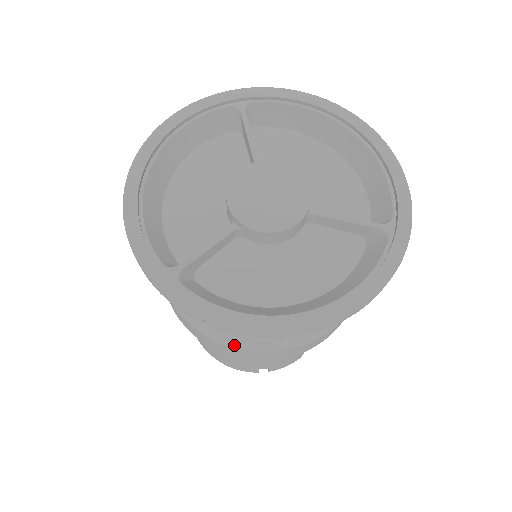
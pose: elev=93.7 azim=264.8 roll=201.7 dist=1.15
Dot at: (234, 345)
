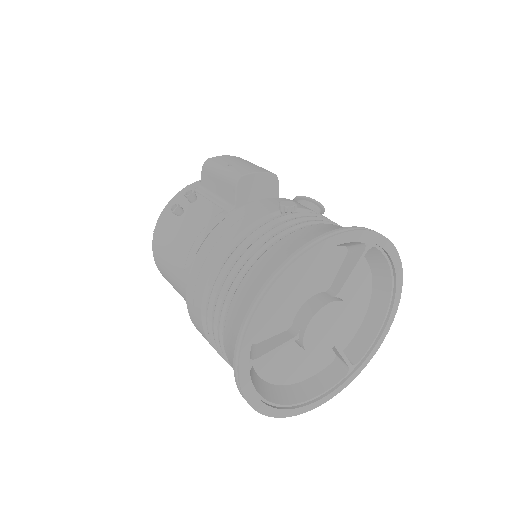
Dot at: occluded
